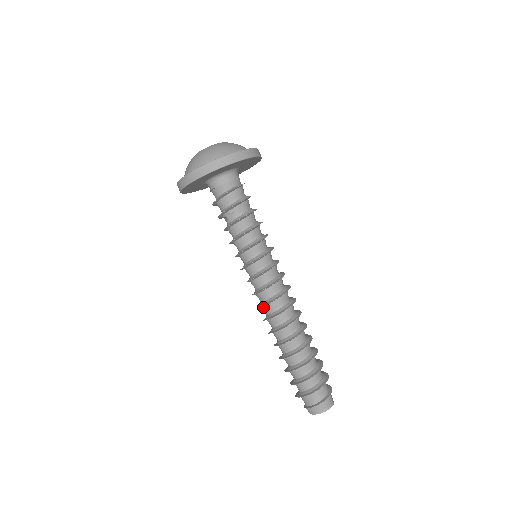
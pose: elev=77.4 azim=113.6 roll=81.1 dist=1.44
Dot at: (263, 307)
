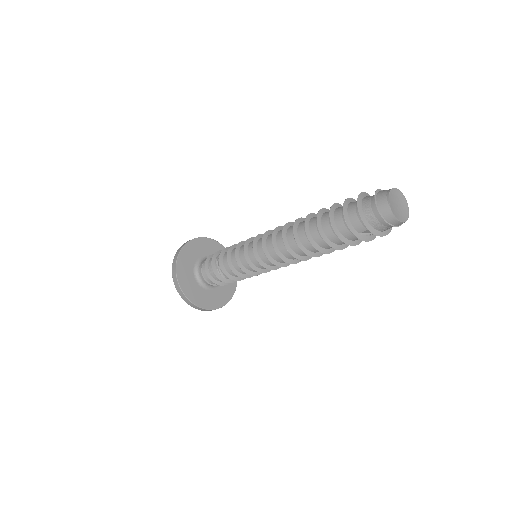
Dot at: (279, 250)
